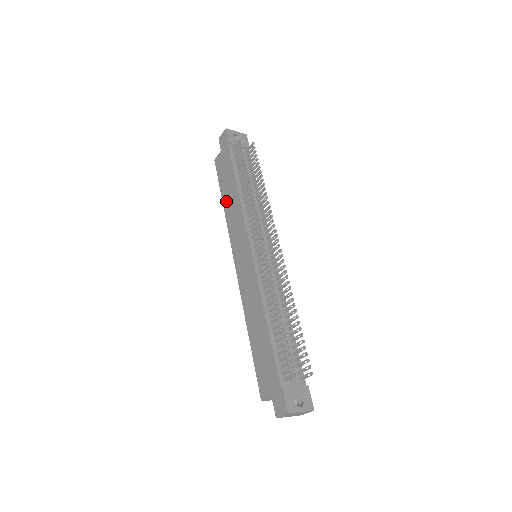
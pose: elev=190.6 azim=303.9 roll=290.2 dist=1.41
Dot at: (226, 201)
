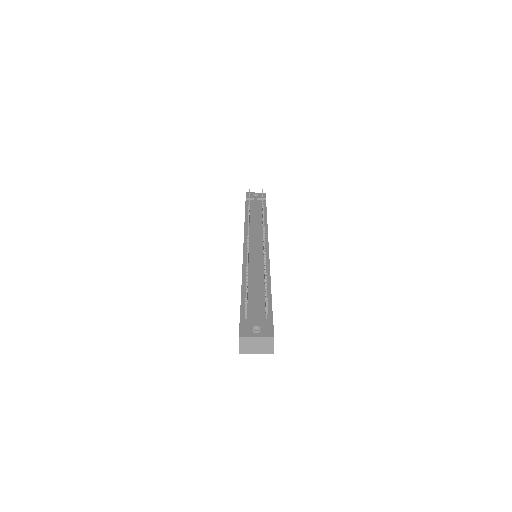
Dot at: occluded
